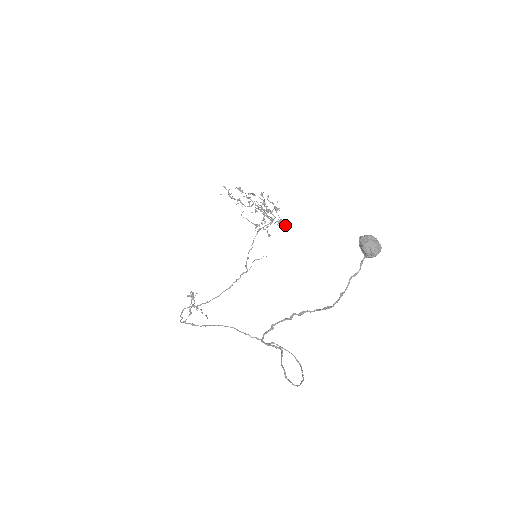
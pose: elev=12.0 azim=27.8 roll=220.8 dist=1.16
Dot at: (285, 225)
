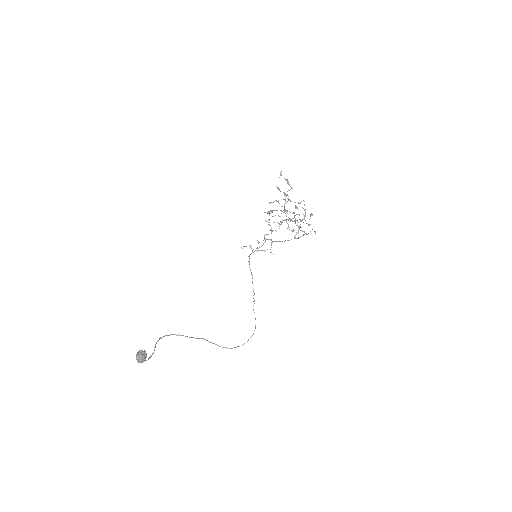
Dot at: (294, 236)
